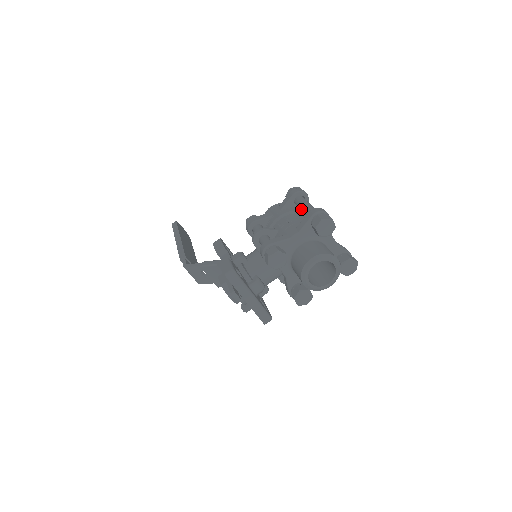
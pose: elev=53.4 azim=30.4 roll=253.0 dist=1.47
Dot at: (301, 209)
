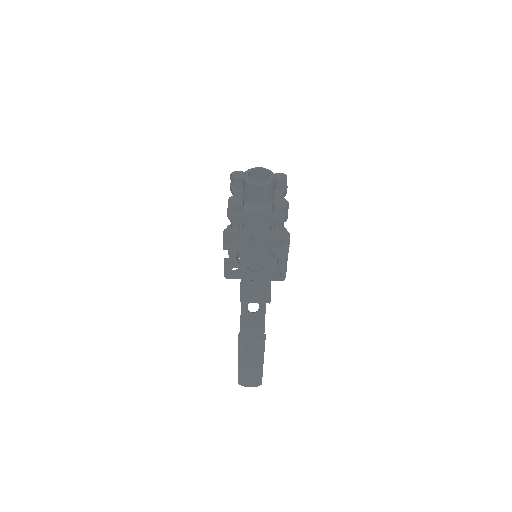
Dot at: occluded
